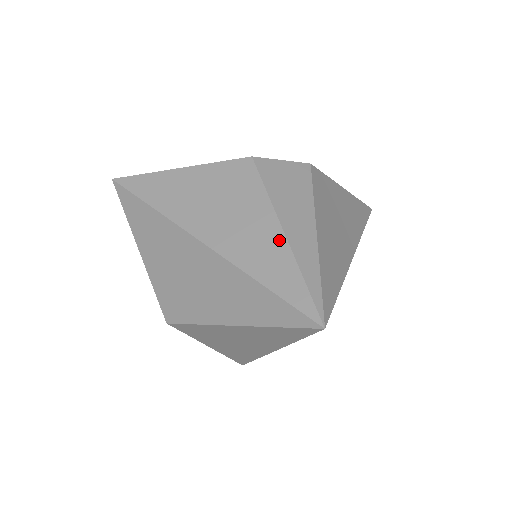
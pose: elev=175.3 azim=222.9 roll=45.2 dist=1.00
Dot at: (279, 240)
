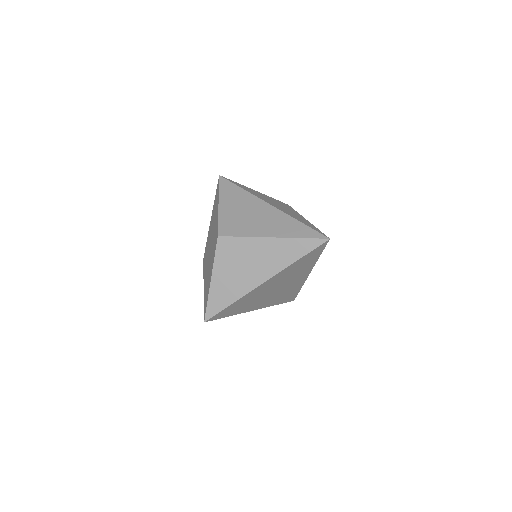
Dot at: (305, 220)
